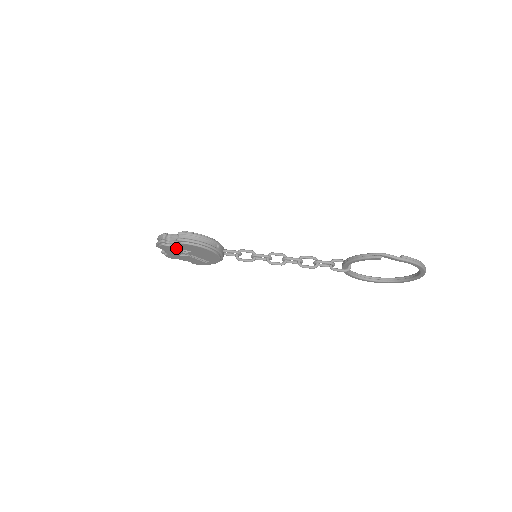
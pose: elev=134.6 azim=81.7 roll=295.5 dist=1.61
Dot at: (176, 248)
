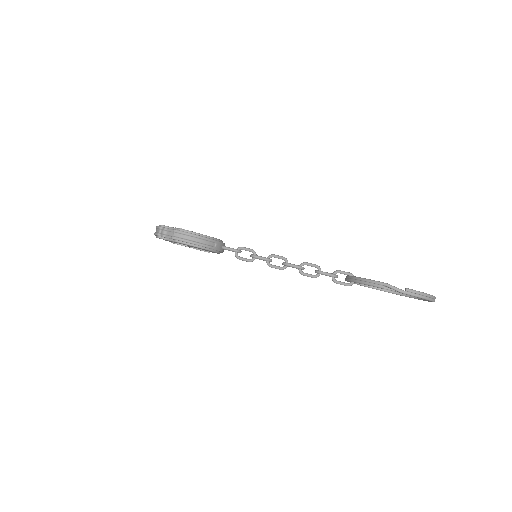
Dot at: occluded
